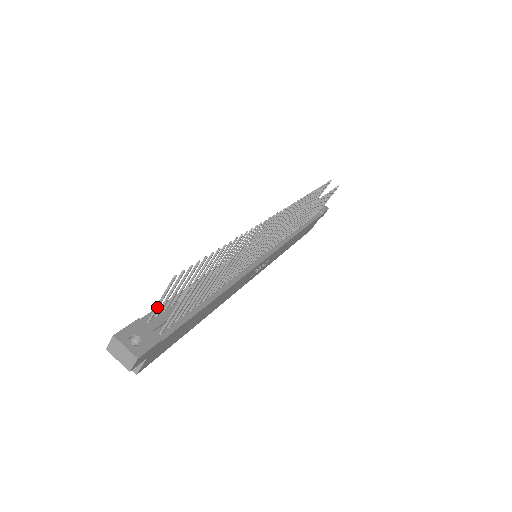
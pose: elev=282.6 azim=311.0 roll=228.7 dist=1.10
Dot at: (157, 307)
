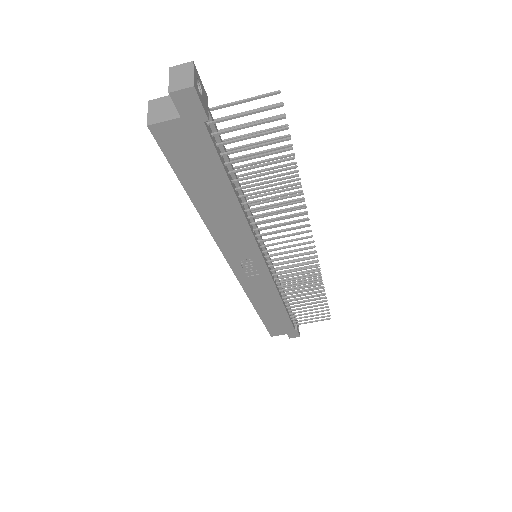
Dot at: (231, 103)
